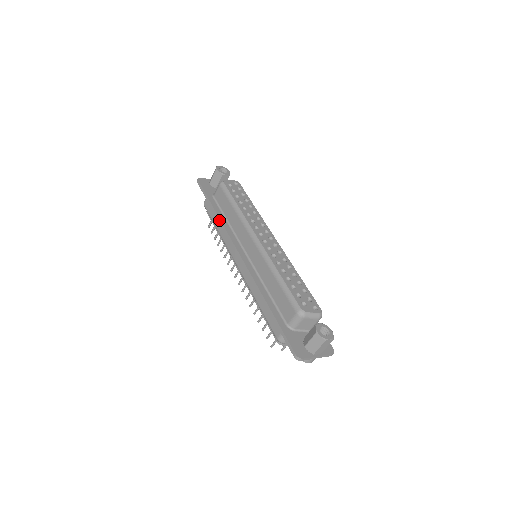
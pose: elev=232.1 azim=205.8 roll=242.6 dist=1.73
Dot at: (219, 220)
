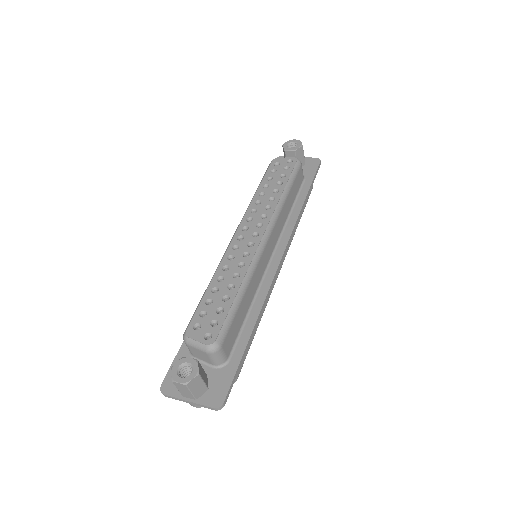
Dot at: occluded
